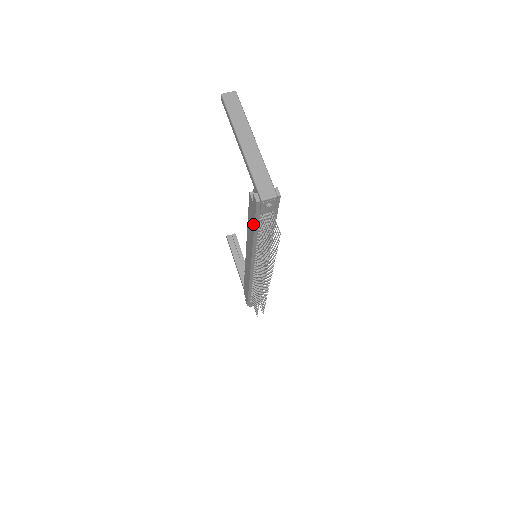
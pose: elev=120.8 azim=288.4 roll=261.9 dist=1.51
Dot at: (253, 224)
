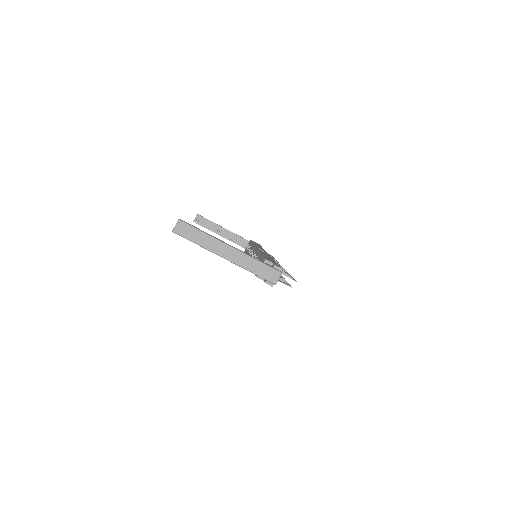
Dot at: occluded
